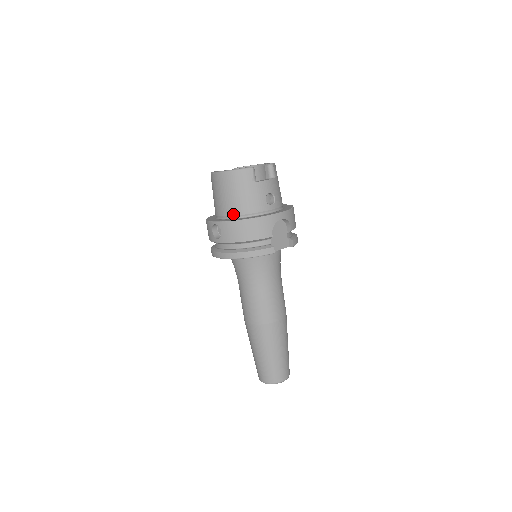
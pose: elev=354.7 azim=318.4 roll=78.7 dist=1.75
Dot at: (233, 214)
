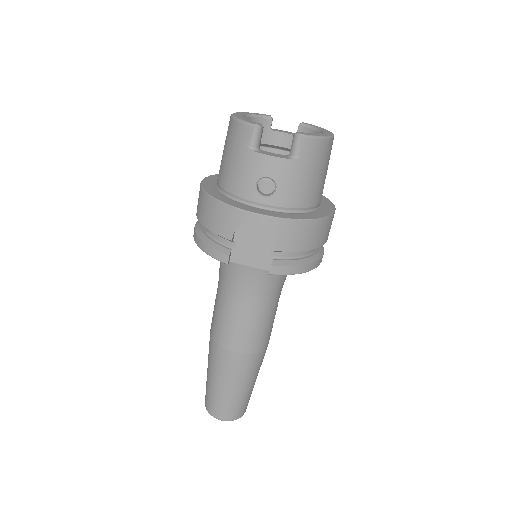
Dot at: (218, 181)
